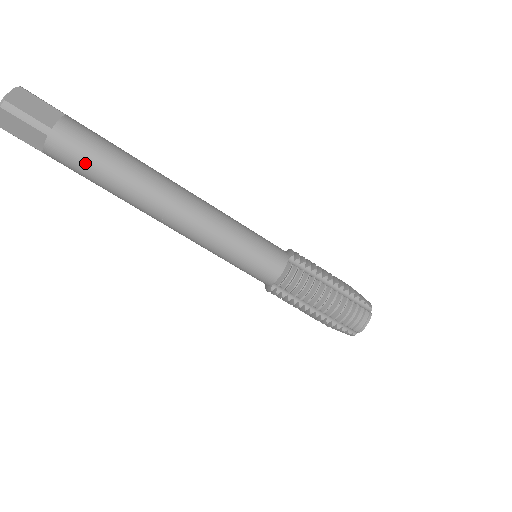
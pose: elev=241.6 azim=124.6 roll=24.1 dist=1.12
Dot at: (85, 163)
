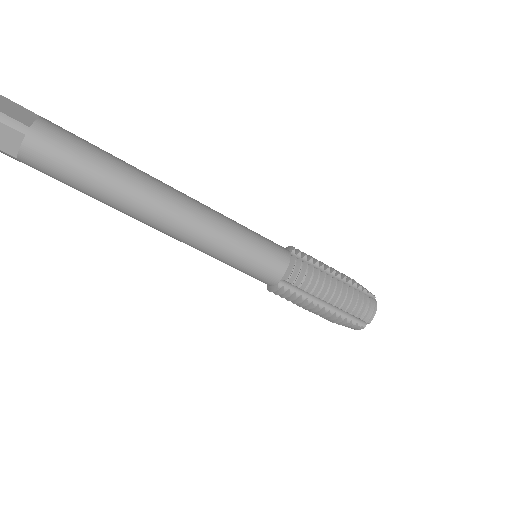
Dot at: (70, 163)
